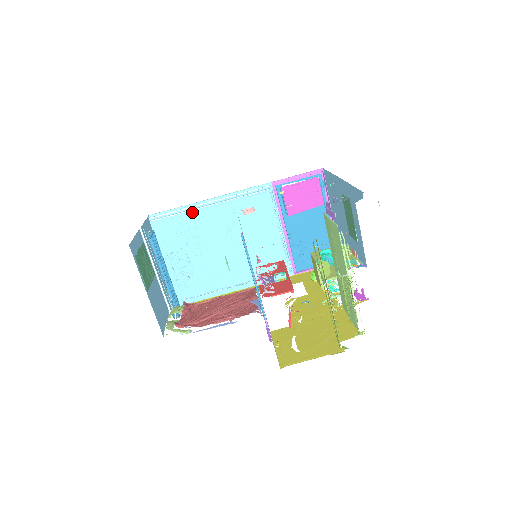
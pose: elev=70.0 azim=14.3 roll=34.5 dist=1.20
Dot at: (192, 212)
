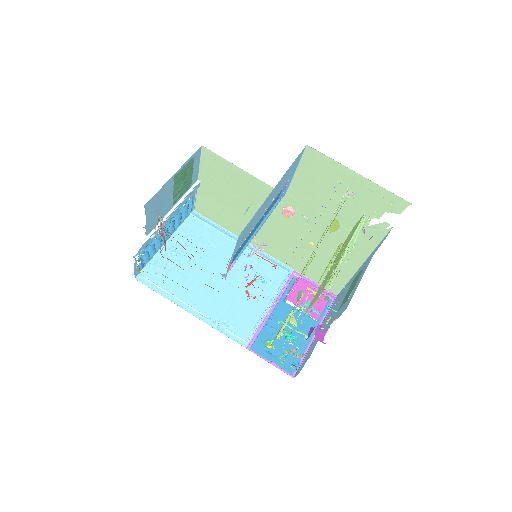
Dot at: (223, 235)
